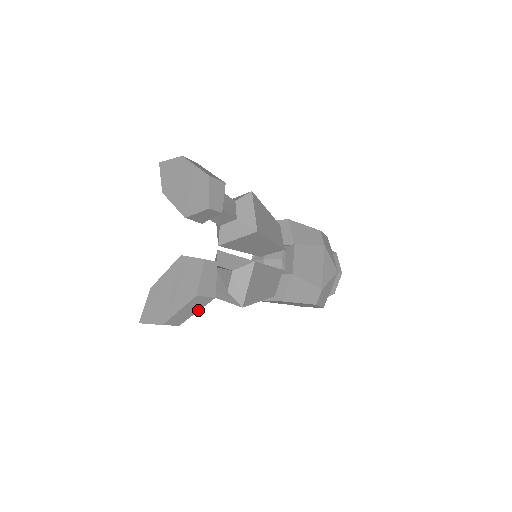
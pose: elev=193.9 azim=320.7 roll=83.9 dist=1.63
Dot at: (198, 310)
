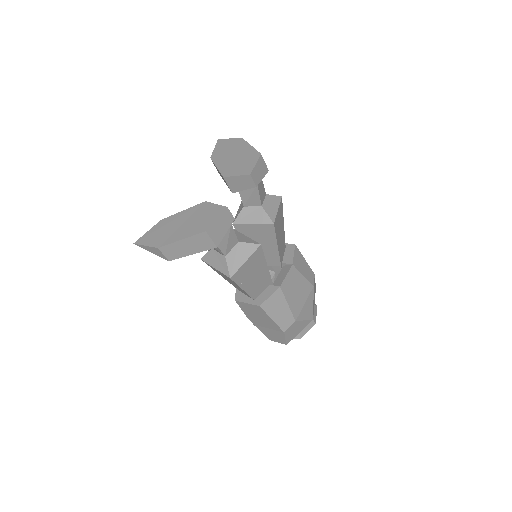
Dot at: (195, 252)
